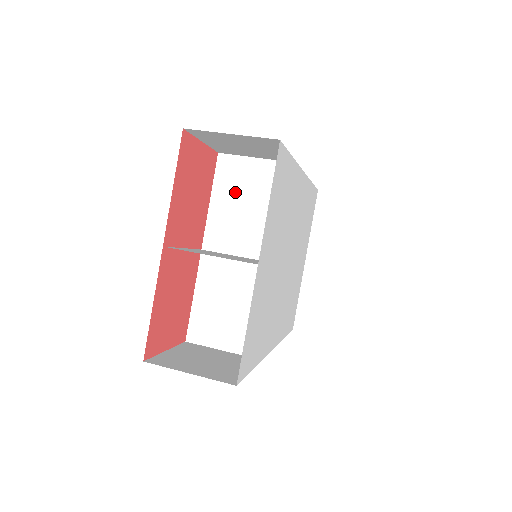
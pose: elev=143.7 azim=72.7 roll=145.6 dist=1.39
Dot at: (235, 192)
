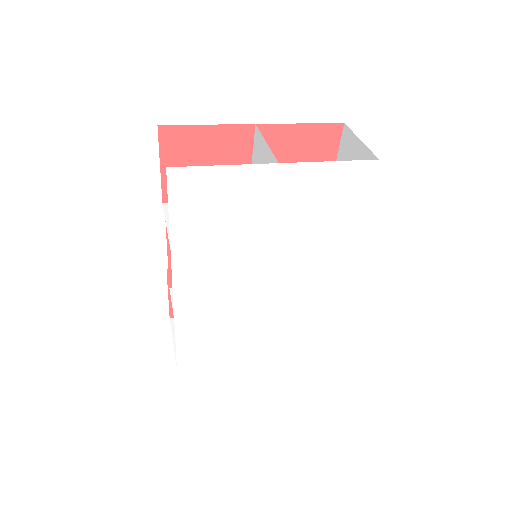
Dot at: occluded
